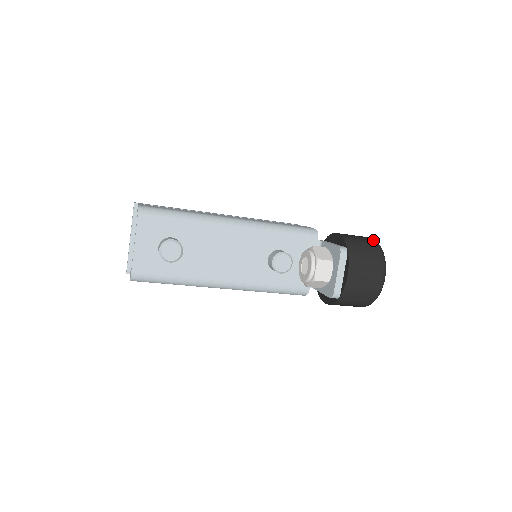
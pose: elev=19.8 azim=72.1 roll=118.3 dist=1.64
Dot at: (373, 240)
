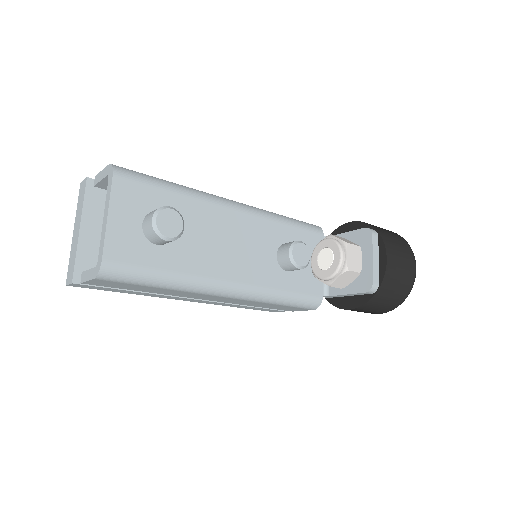
Dot at: occluded
